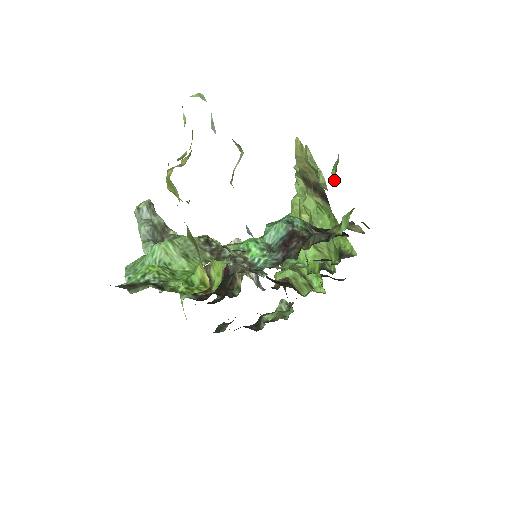
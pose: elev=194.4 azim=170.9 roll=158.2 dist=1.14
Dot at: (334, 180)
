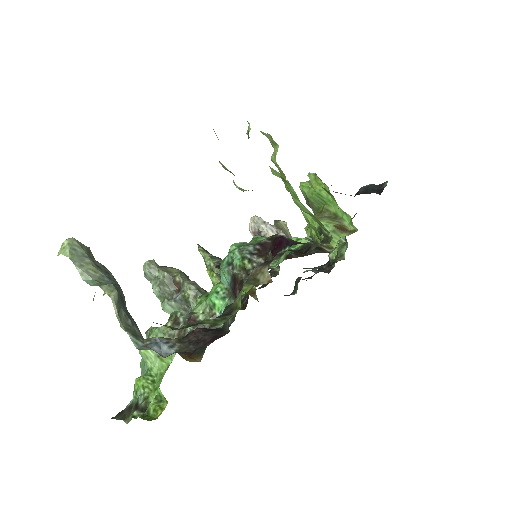
Dot at: occluded
